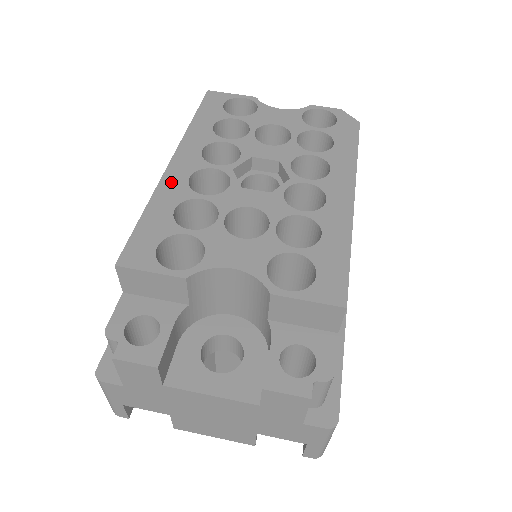
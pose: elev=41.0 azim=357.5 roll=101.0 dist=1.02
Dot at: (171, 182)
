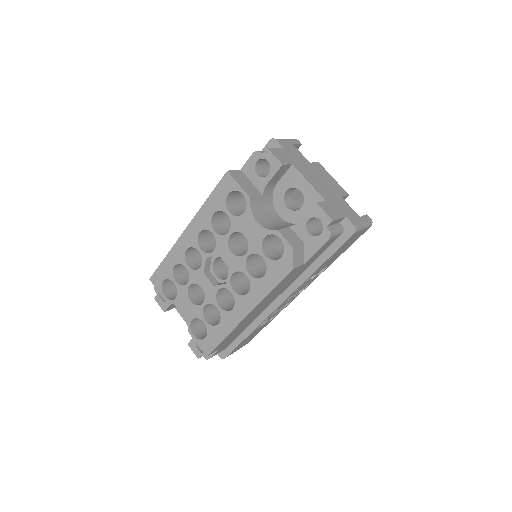
Dot at: (179, 247)
